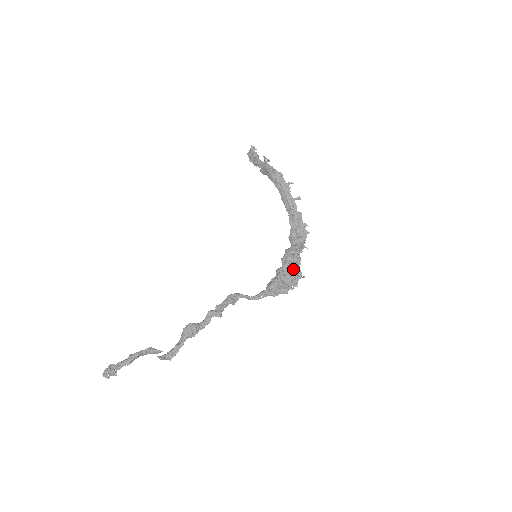
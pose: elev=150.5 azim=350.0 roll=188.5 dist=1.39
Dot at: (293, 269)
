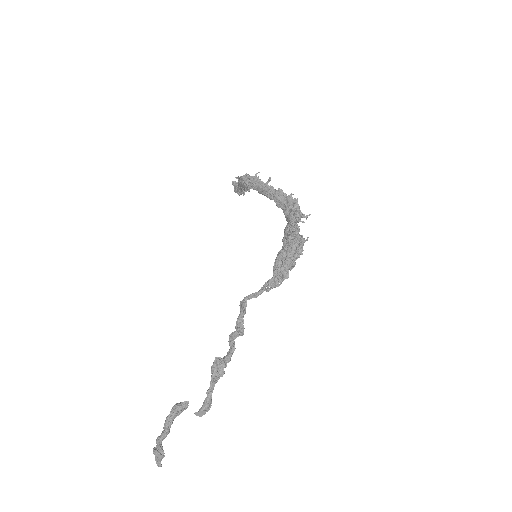
Dot at: (291, 239)
